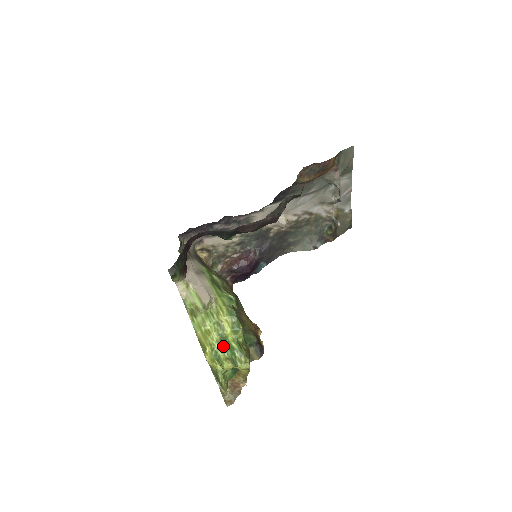
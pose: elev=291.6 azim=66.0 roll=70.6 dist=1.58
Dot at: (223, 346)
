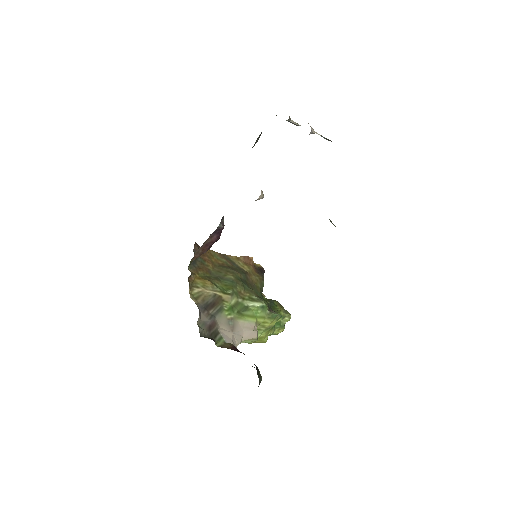
Dot at: (274, 330)
